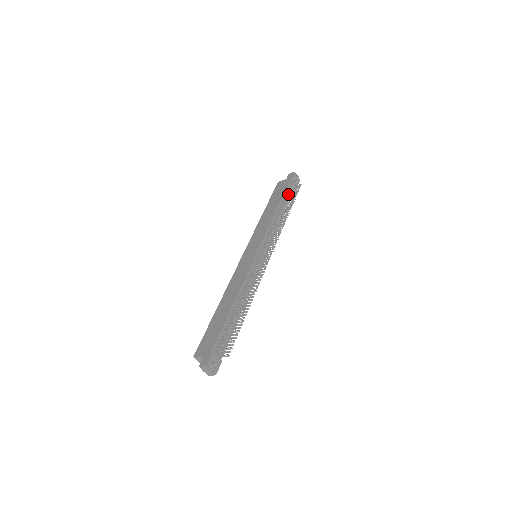
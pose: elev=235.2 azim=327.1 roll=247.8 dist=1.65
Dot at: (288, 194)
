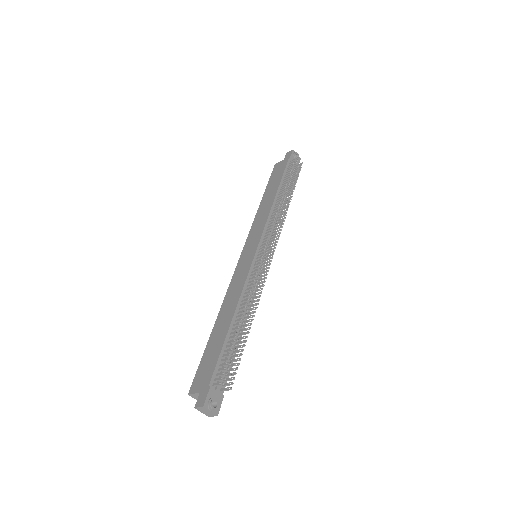
Dot at: (287, 176)
